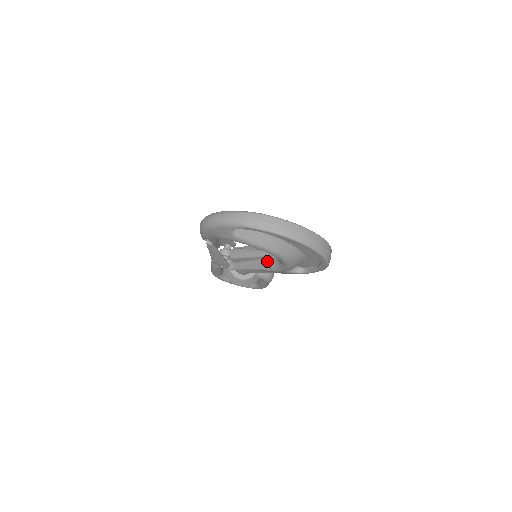
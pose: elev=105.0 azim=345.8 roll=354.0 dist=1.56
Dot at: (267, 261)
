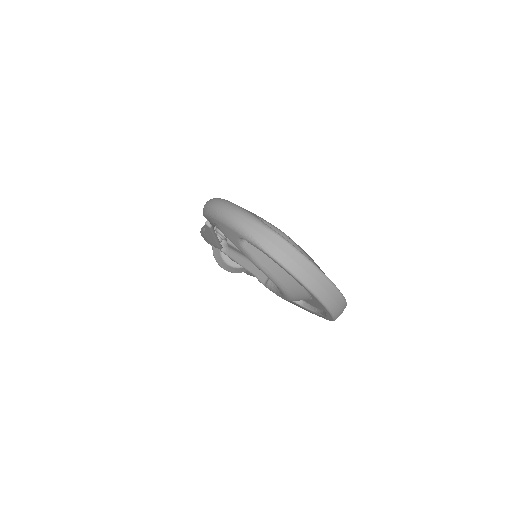
Dot at: occluded
